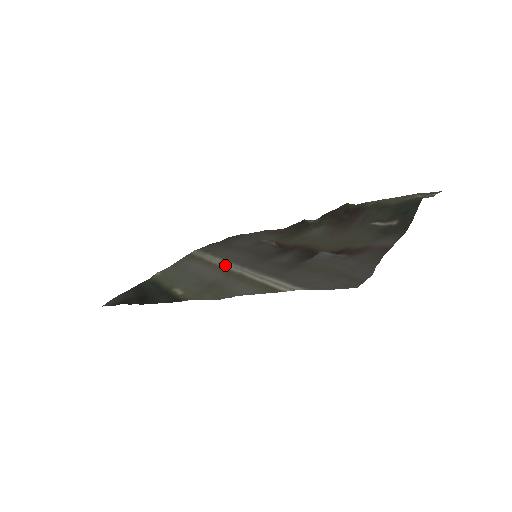
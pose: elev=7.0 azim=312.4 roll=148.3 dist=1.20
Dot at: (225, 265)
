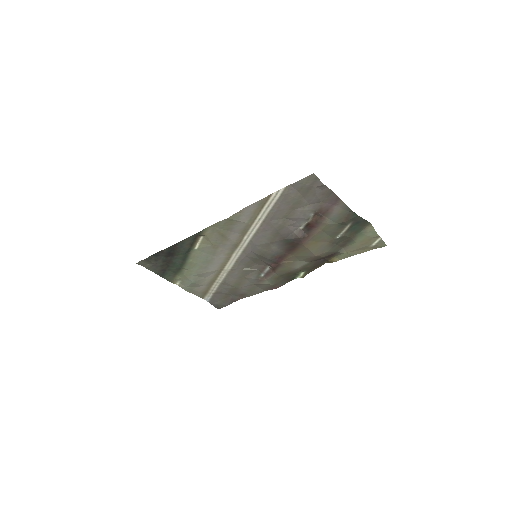
Dot at: (233, 256)
